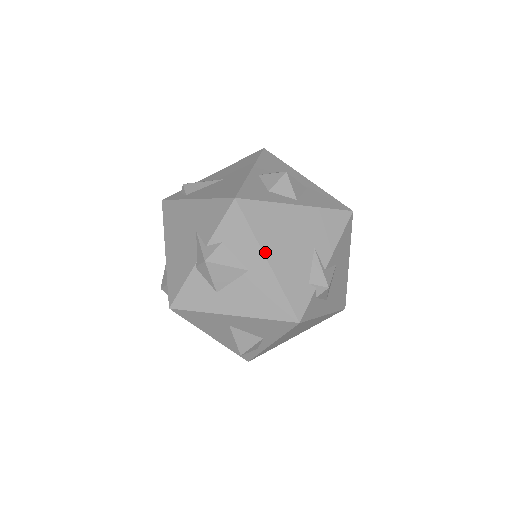
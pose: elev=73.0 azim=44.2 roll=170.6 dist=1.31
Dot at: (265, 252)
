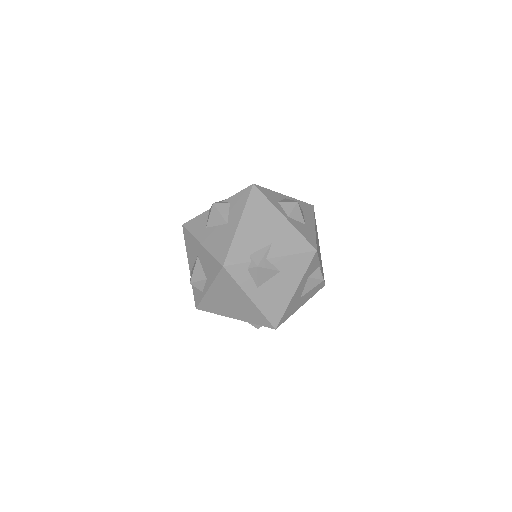
Dot at: (242, 218)
